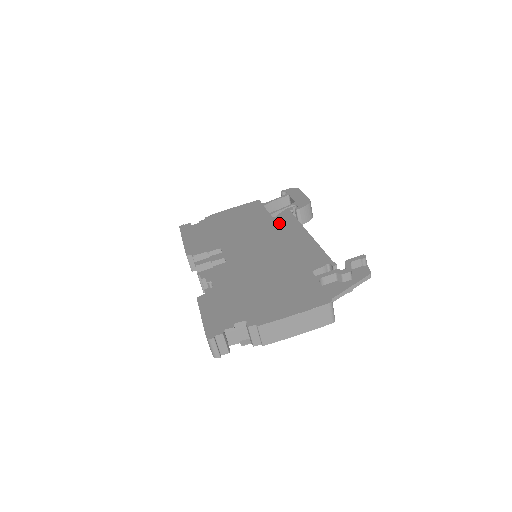
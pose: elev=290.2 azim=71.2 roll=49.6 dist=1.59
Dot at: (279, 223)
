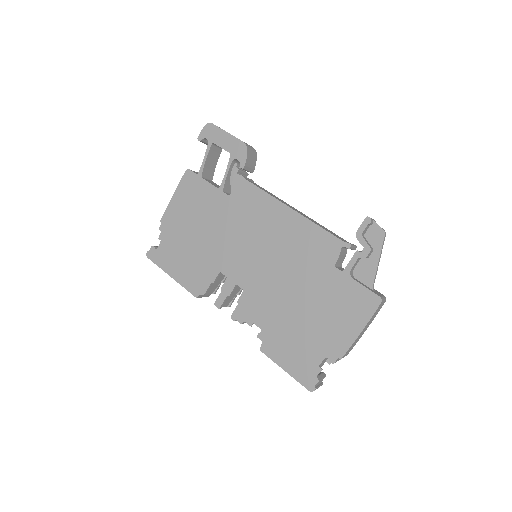
Dot at: (244, 203)
